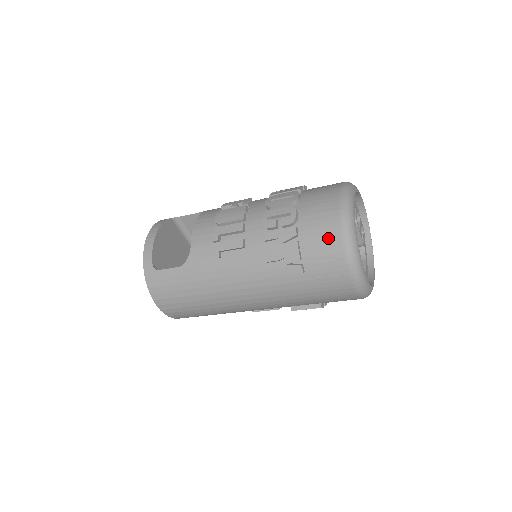
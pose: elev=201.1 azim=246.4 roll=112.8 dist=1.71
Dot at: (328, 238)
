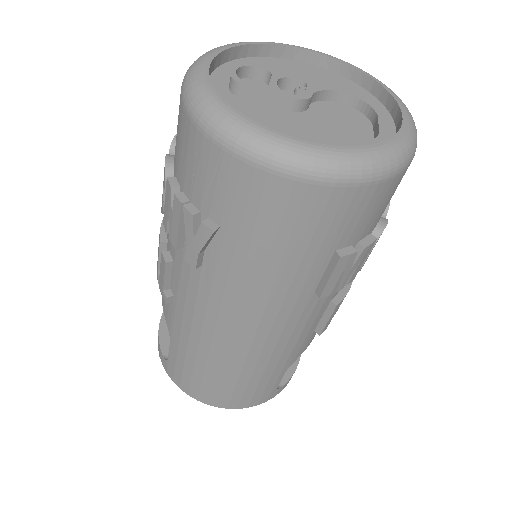
Dot at: (190, 147)
